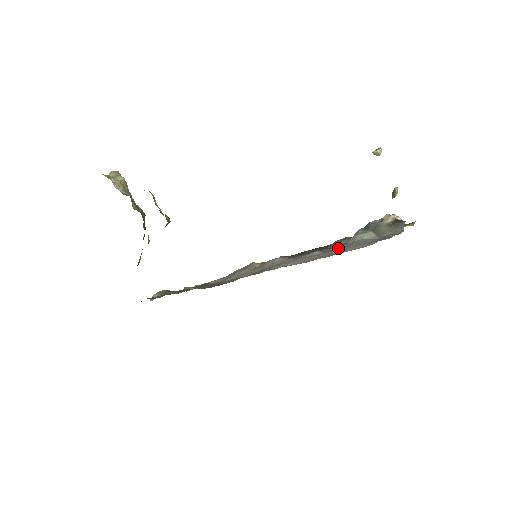
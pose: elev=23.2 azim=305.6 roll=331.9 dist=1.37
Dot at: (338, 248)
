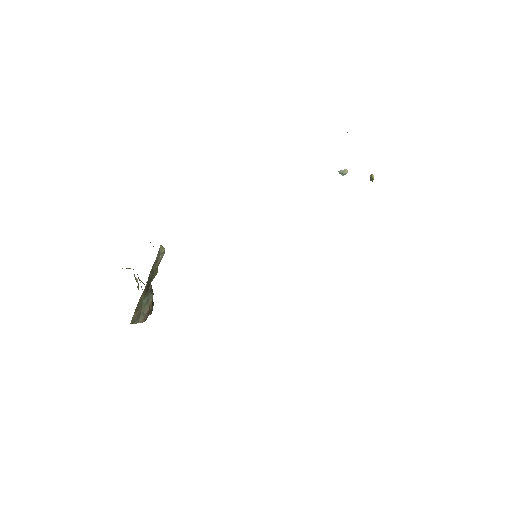
Dot at: occluded
